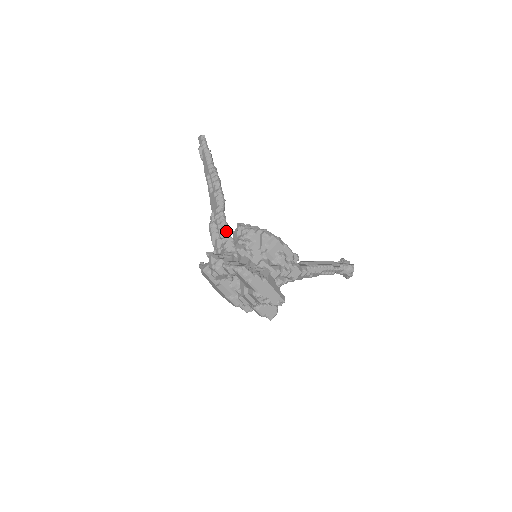
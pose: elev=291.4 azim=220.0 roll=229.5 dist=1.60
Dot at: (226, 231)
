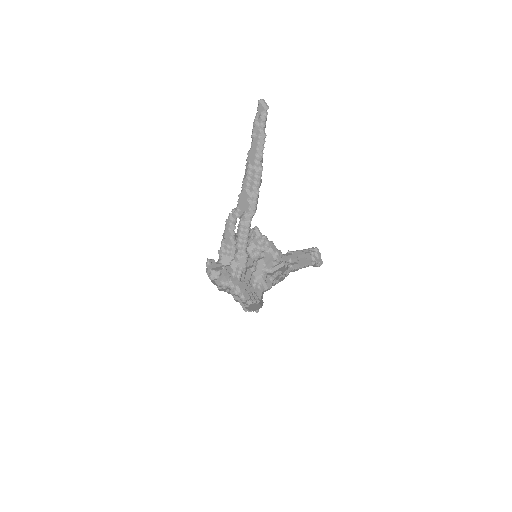
Dot at: (245, 247)
